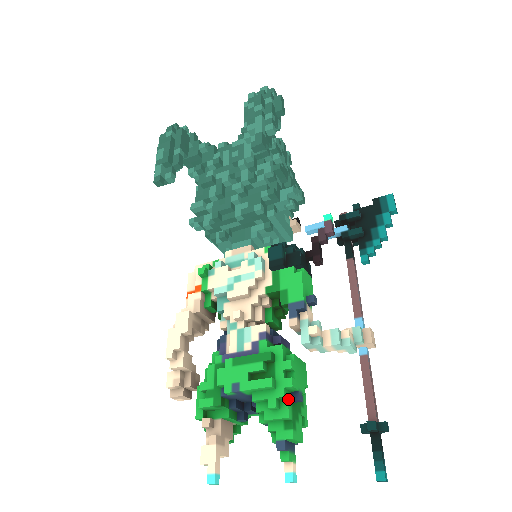
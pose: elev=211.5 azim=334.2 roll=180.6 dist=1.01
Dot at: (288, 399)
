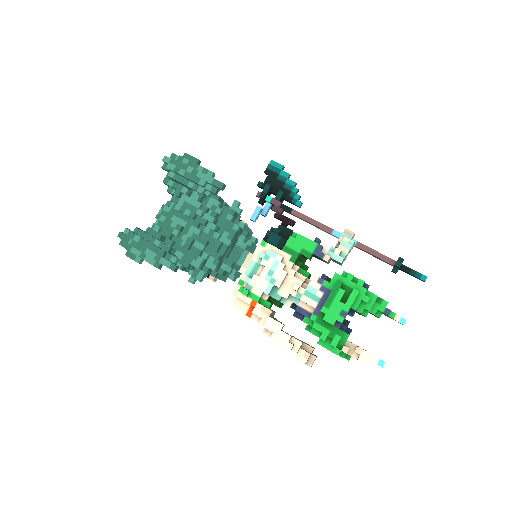
Dot at: (367, 290)
